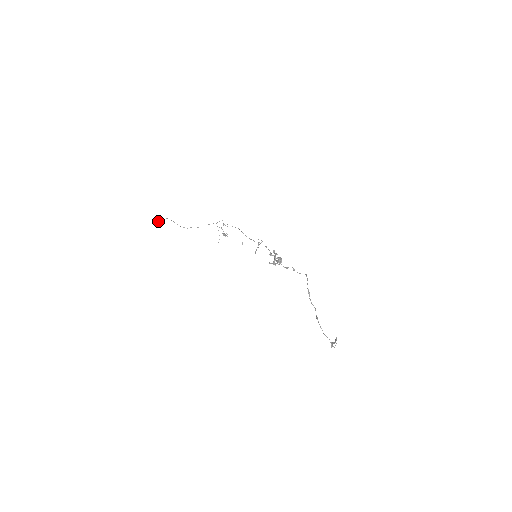
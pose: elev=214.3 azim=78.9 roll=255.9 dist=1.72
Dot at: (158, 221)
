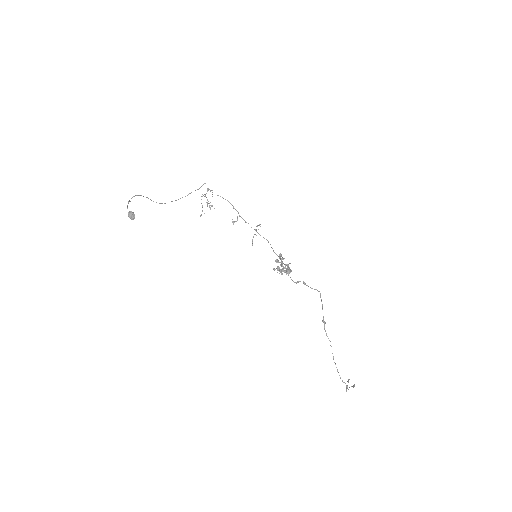
Dot at: (130, 212)
